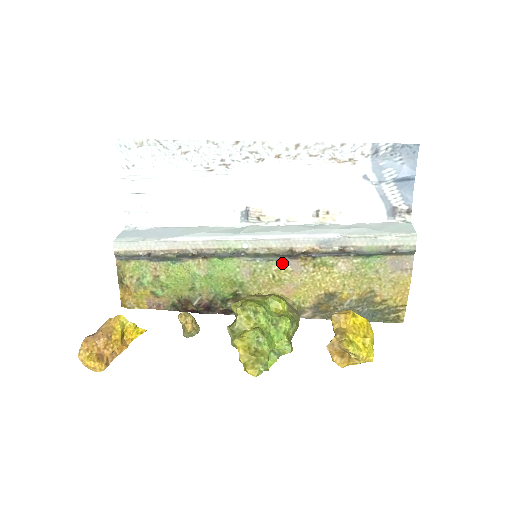
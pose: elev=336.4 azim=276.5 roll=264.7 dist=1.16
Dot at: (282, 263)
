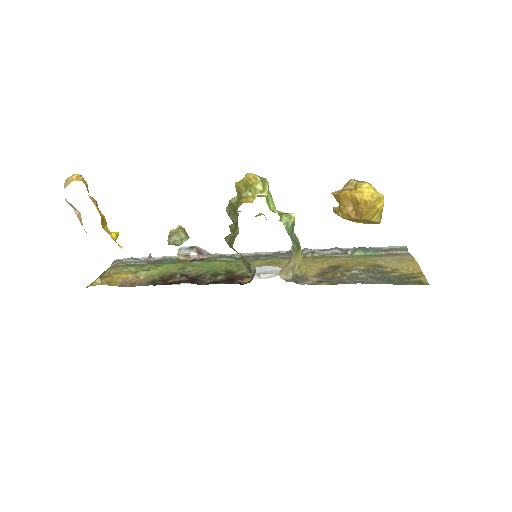
Dot at: (282, 259)
